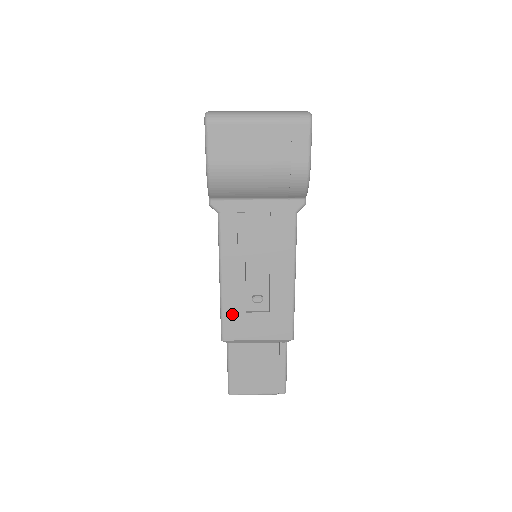
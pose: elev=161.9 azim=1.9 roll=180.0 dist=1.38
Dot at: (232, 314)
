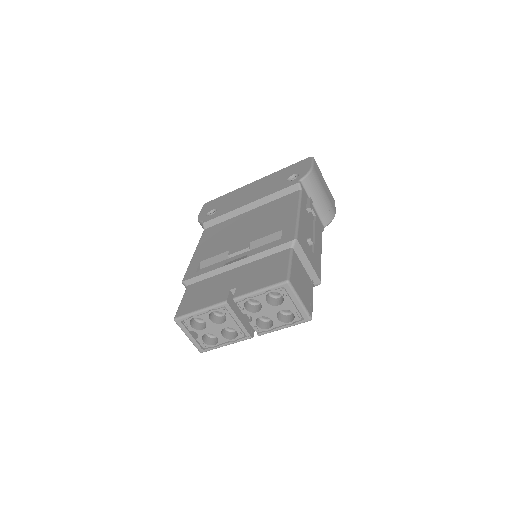
Dot at: (302, 233)
